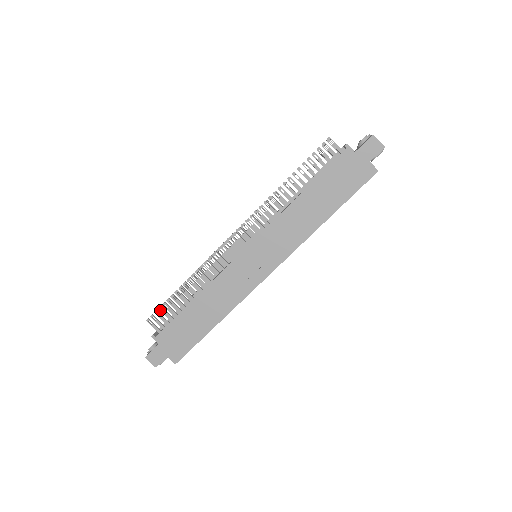
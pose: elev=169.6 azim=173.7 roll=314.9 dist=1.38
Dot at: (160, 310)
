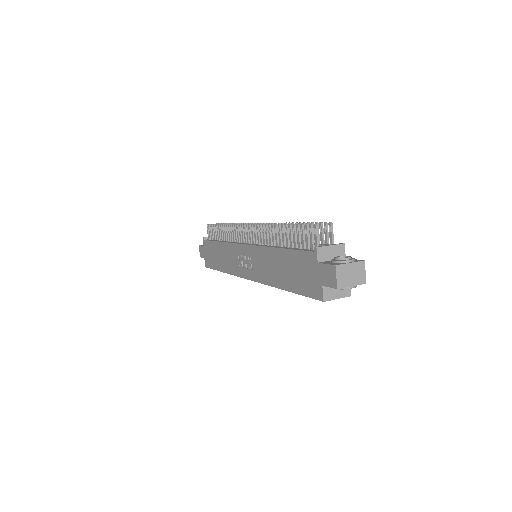
Dot at: (211, 227)
